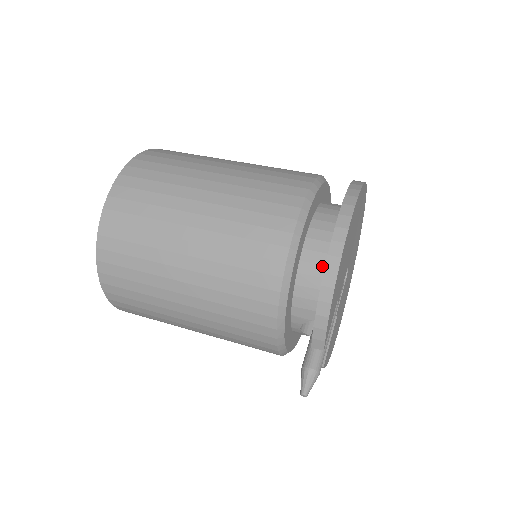
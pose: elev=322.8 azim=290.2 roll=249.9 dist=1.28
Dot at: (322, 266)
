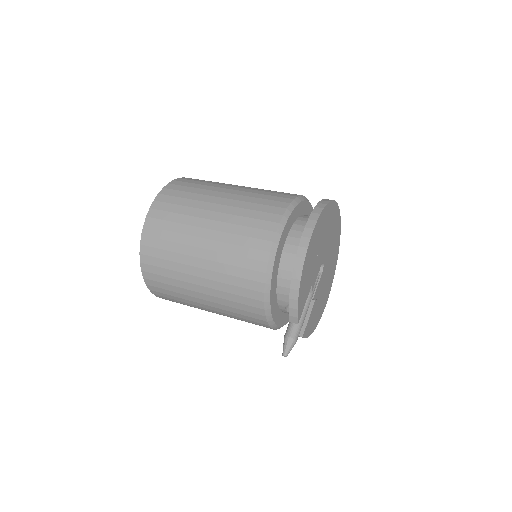
Dot at: occluded
